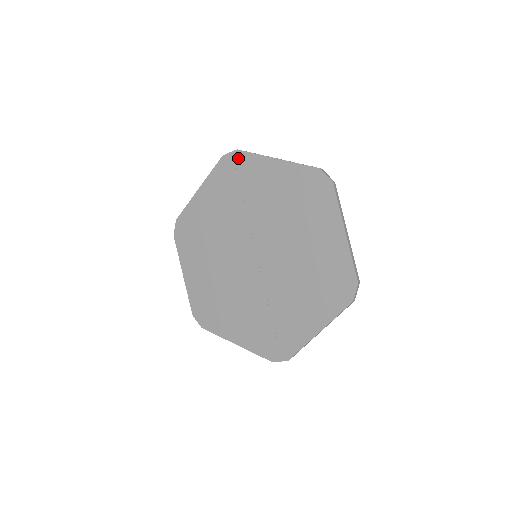
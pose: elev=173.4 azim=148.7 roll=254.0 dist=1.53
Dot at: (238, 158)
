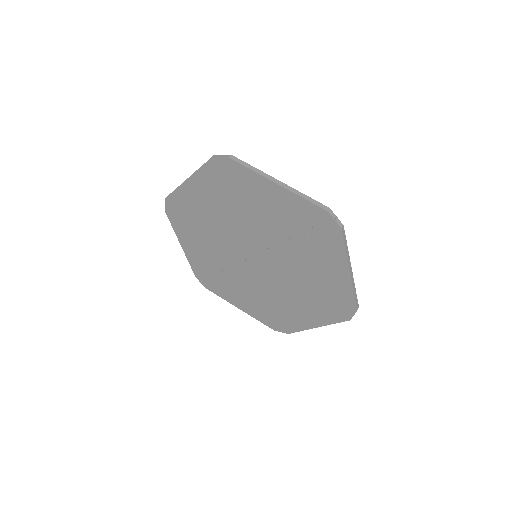
Dot at: (333, 231)
